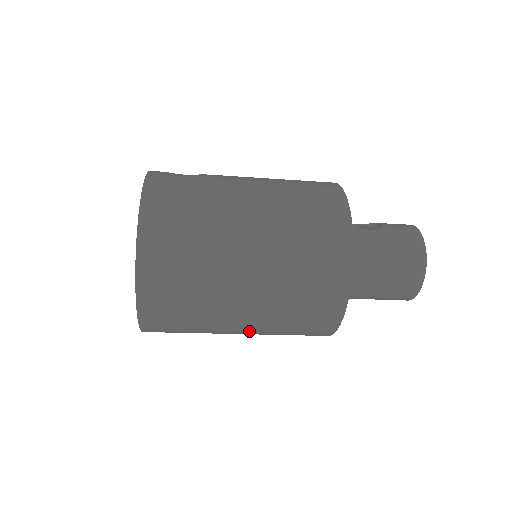
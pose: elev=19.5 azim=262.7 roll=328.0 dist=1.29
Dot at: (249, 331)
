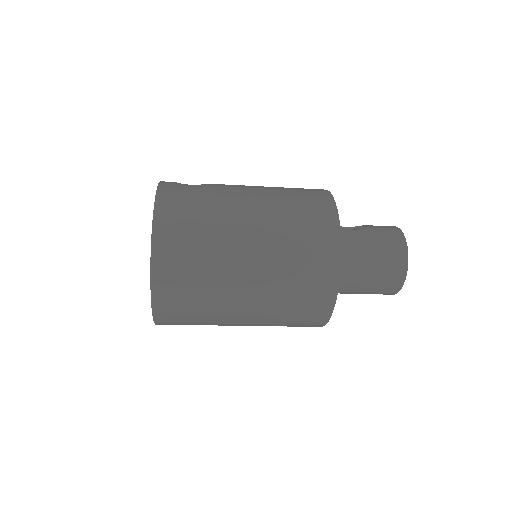
Dot at: (251, 321)
